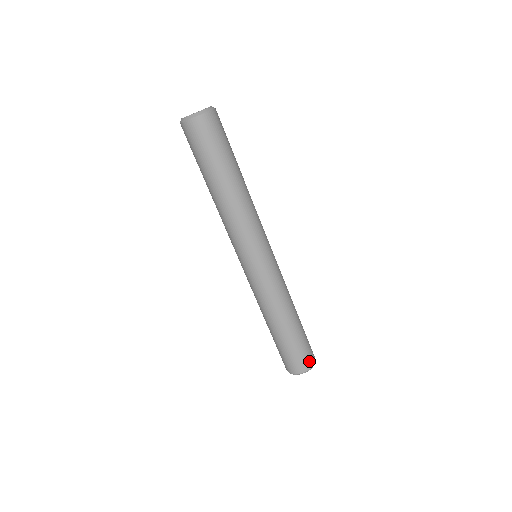
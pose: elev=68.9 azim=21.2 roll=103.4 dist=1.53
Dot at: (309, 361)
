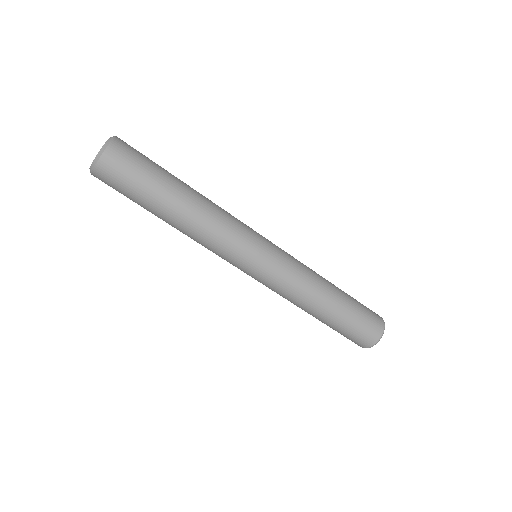
Dot at: (376, 327)
